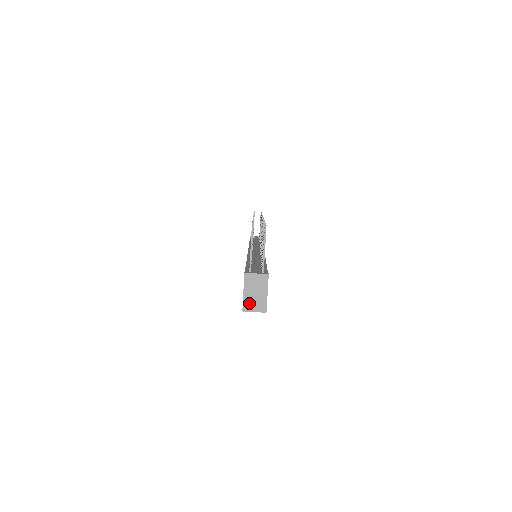
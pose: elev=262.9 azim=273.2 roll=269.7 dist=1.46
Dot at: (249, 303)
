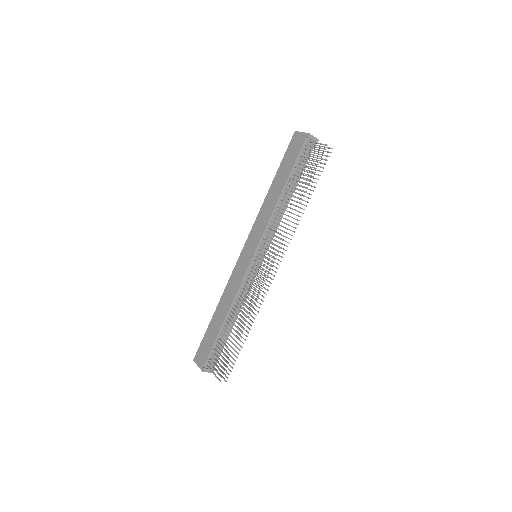
Dot at: occluded
